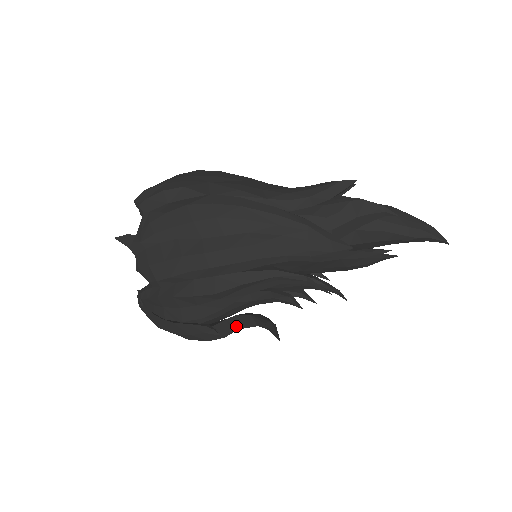
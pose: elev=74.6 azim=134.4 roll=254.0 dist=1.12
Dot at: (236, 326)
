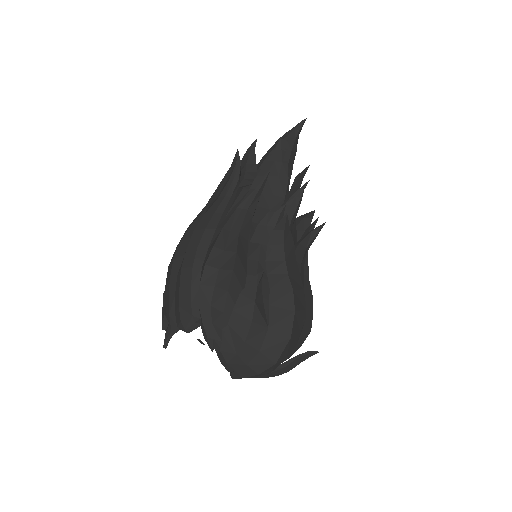
Dot at: (280, 269)
